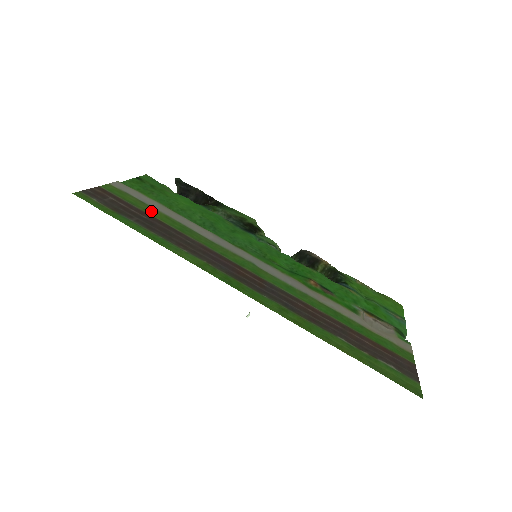
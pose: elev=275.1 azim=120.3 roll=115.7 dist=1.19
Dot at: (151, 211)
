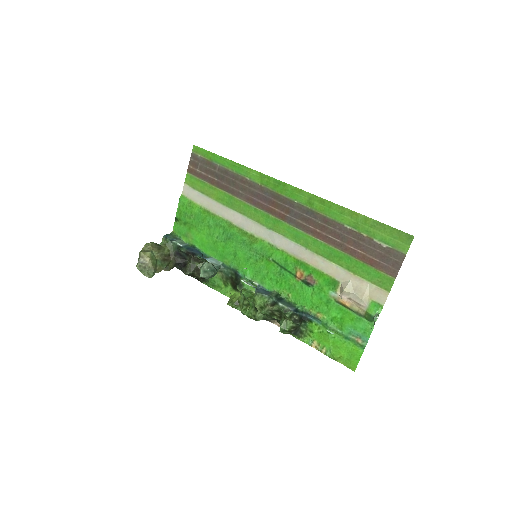
Dot at: (211, 191)
